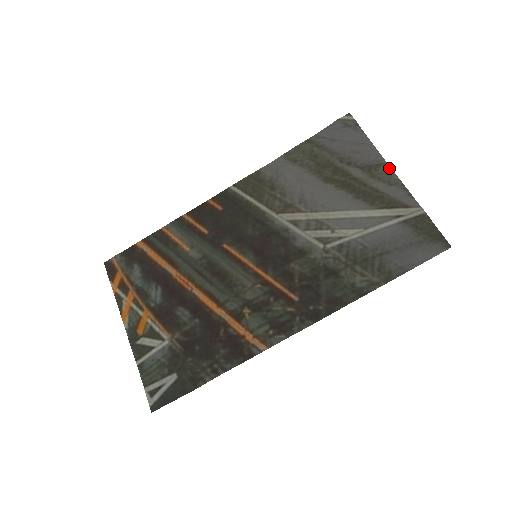
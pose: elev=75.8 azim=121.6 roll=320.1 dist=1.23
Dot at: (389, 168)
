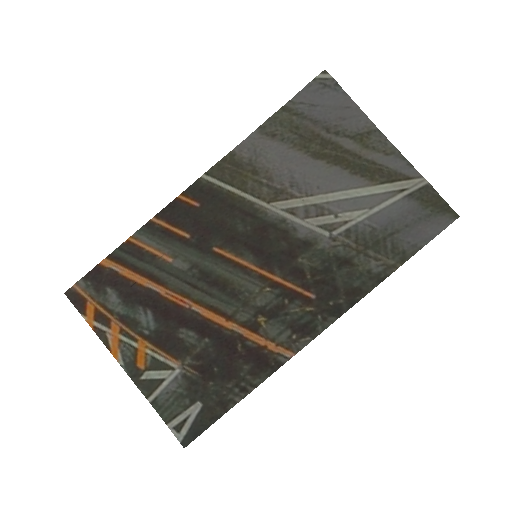
Dot at: (382, 135)
